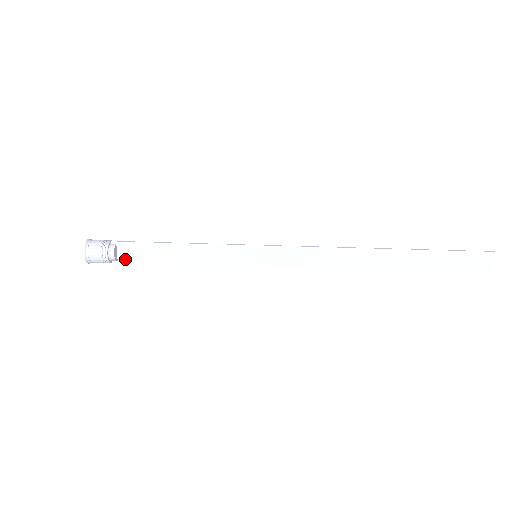
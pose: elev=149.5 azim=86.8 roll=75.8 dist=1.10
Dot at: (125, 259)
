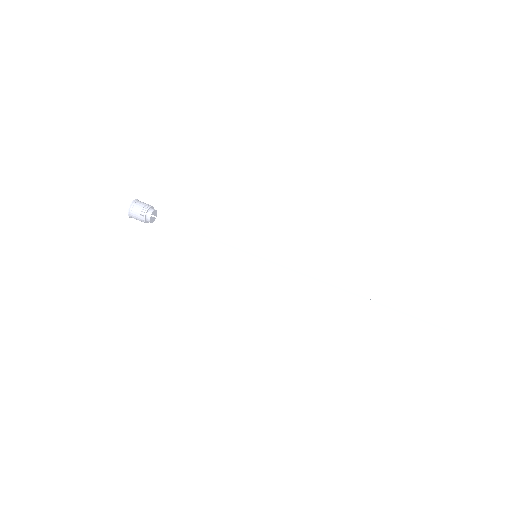
Dot at: occluded
